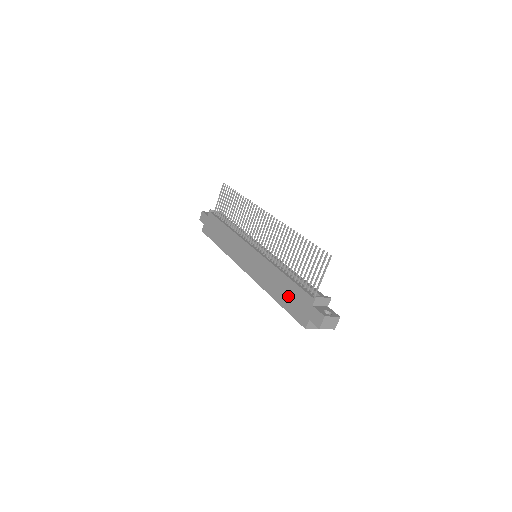
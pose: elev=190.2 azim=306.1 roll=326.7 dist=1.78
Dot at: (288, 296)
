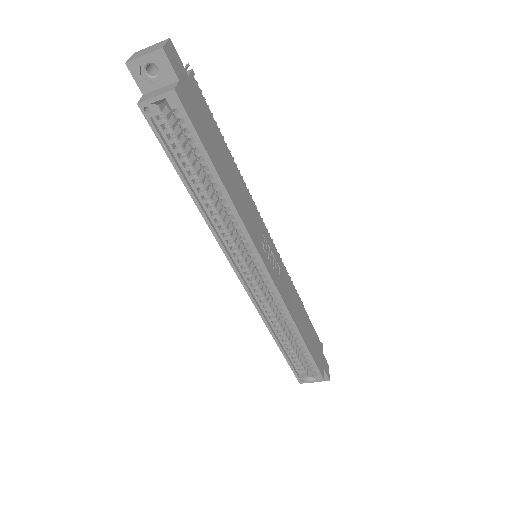
Dot at: occluded
